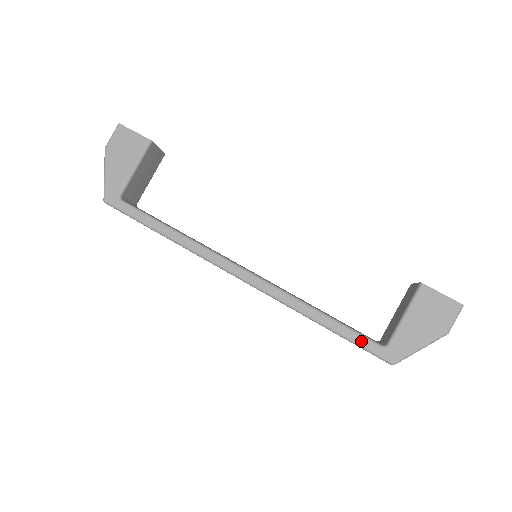
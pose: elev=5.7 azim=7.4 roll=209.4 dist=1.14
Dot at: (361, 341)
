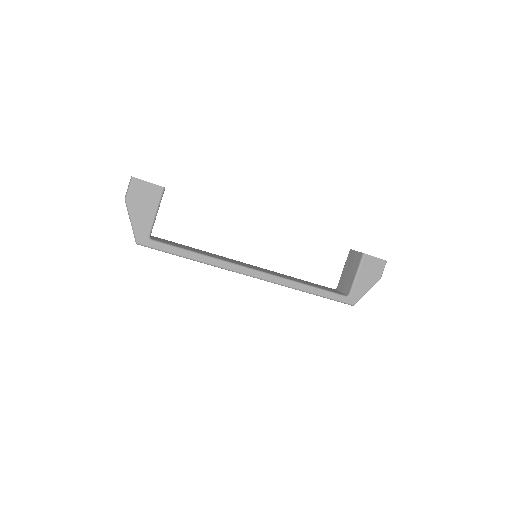
Dot at: (335, 297)
